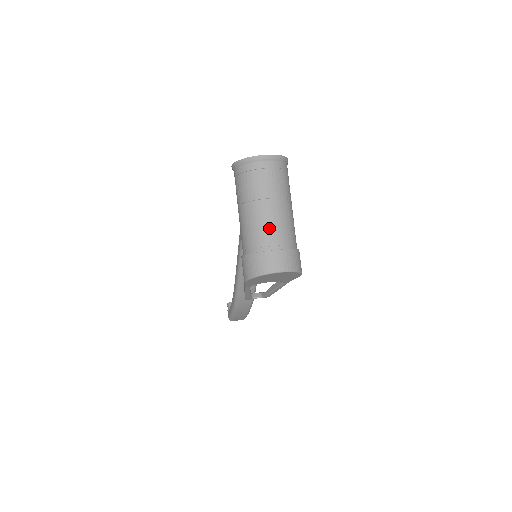
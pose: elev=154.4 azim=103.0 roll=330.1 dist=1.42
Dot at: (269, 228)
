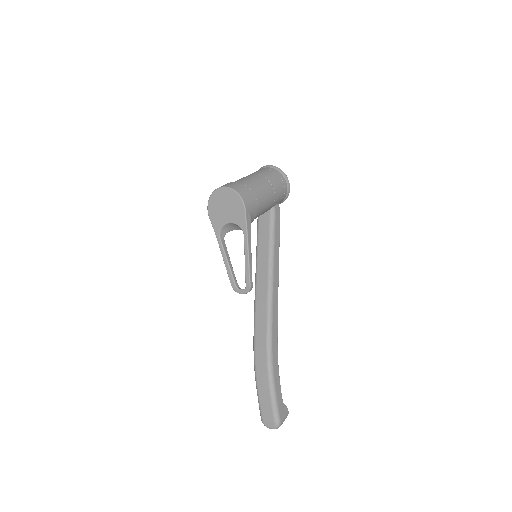
Dot at: occluded
